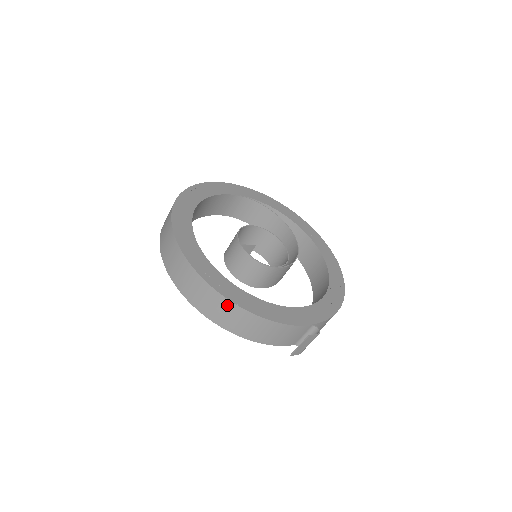
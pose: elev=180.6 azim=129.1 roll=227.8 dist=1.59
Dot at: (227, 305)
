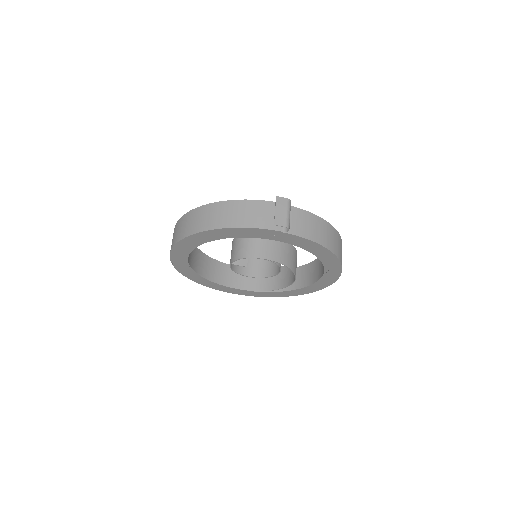
Dot at: (204, 210)
